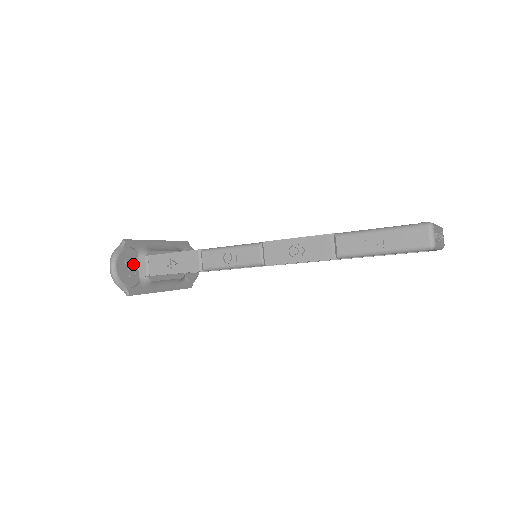
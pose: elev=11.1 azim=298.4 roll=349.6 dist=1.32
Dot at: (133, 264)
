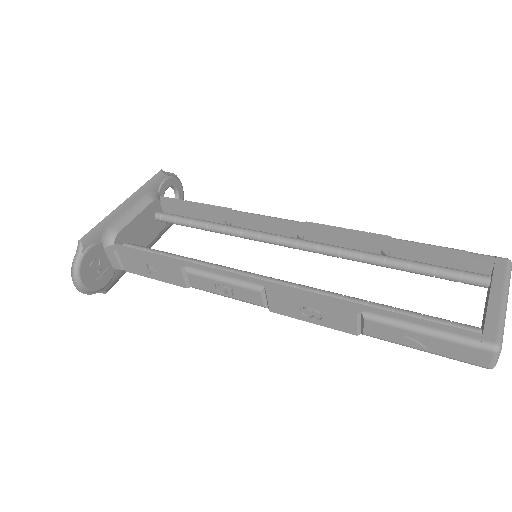
Dot at: (101, 261)
